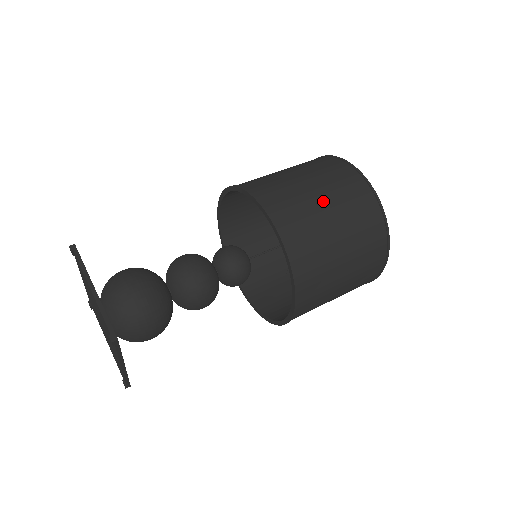
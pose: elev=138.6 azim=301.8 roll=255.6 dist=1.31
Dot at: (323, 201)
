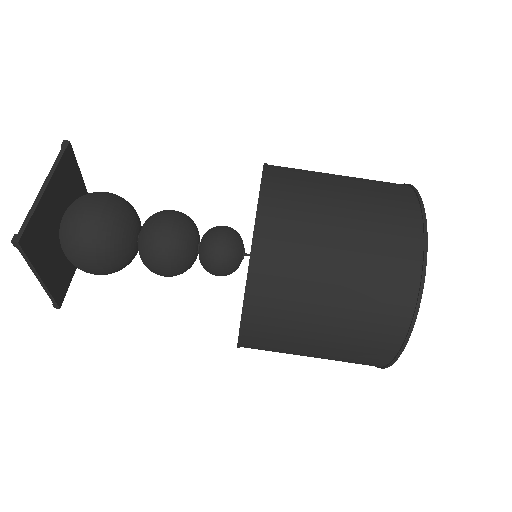
Dot at: (313, 356)
